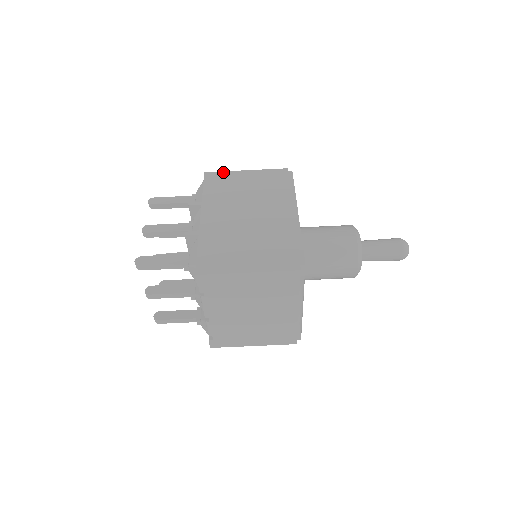
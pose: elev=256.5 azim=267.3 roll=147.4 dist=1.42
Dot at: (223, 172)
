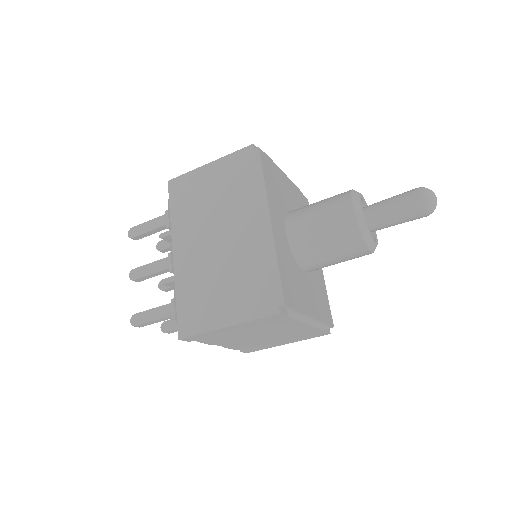
Dot at: (185, 175)
